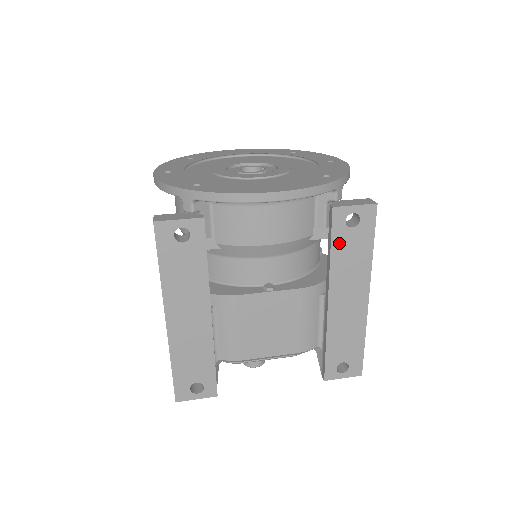
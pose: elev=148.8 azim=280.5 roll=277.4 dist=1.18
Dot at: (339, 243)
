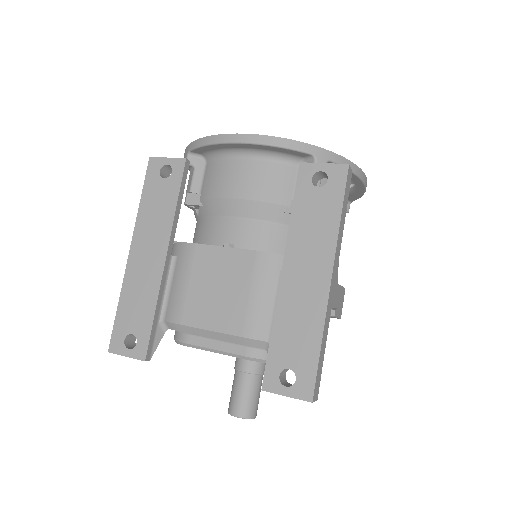
Dot at: (302, 203)
